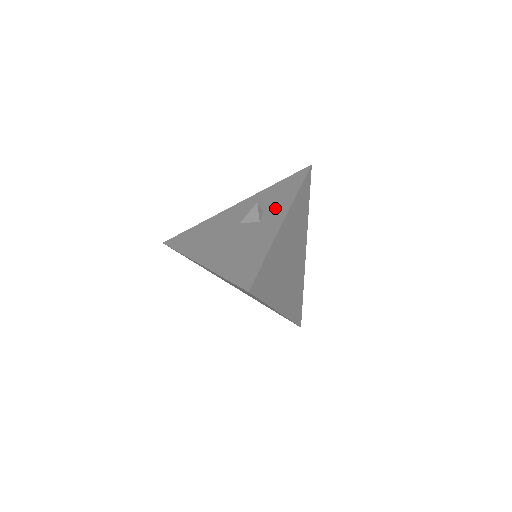
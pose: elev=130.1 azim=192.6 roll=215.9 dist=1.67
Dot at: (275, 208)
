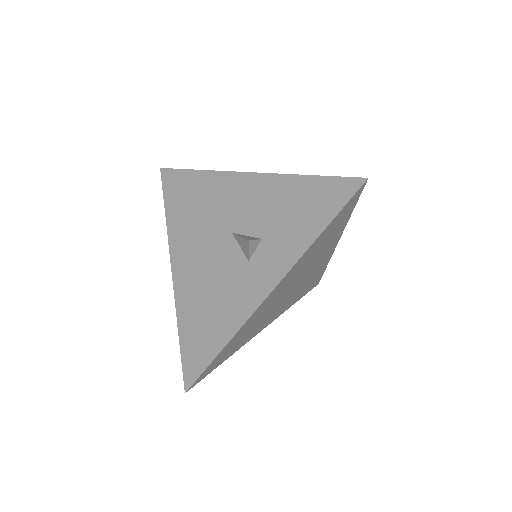
Dot at: (274, 250)
